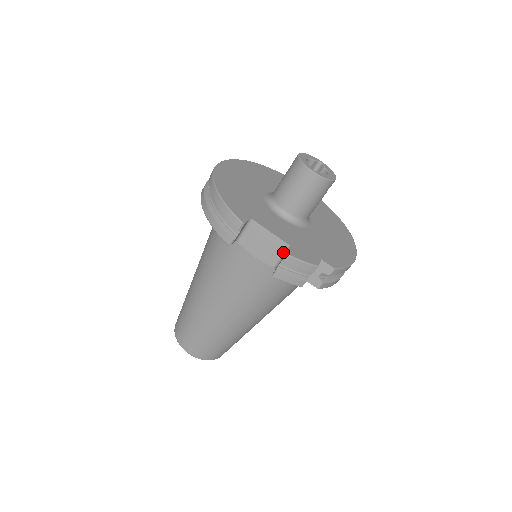
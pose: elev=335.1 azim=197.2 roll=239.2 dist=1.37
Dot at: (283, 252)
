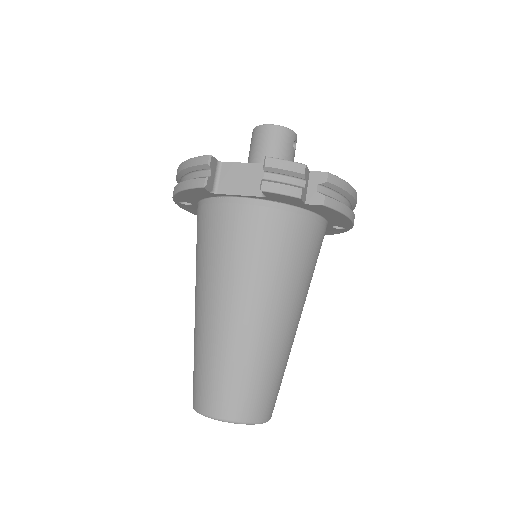
Dot at: occluded
